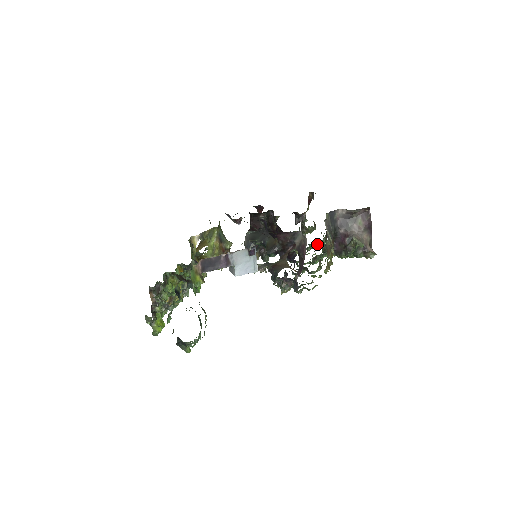
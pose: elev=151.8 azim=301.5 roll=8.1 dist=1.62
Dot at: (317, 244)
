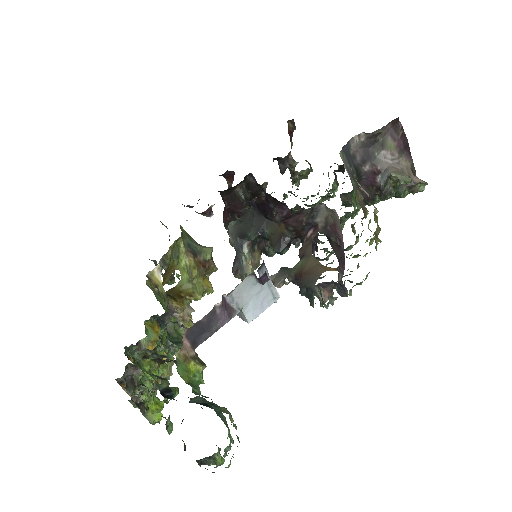
Dot at: (328, 195)
